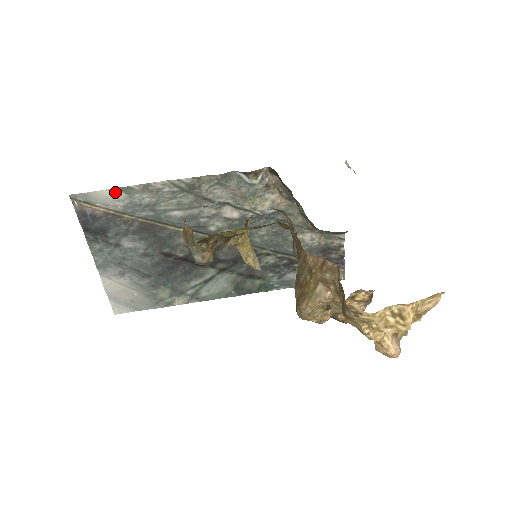
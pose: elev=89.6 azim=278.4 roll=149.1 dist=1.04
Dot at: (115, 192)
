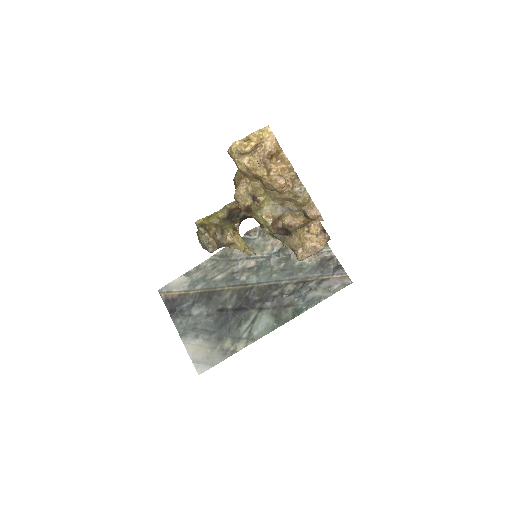
Dot at: (182, 278)
